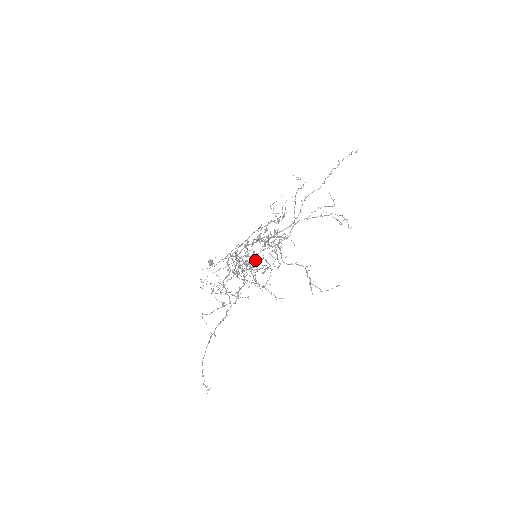
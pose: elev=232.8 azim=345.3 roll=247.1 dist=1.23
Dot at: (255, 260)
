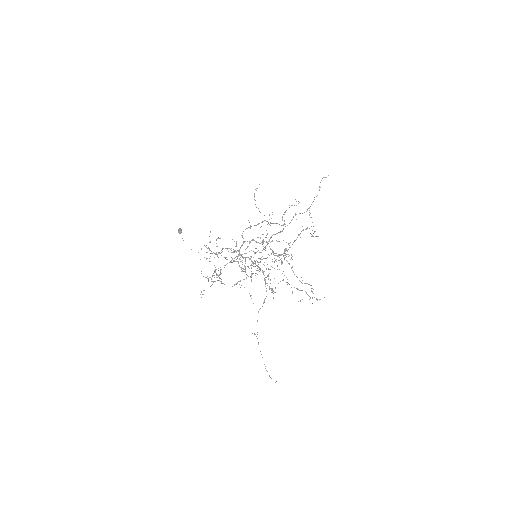
Dot at: occluded
